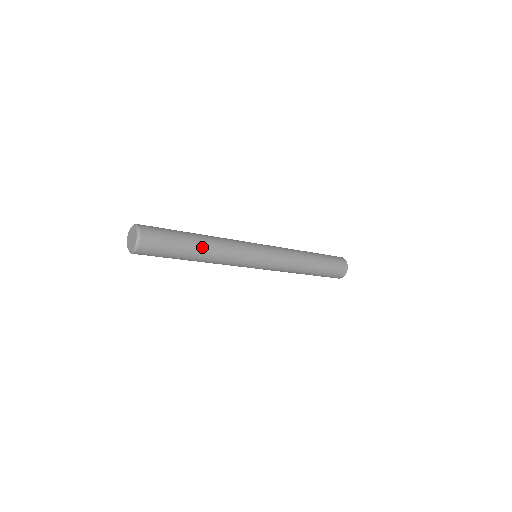
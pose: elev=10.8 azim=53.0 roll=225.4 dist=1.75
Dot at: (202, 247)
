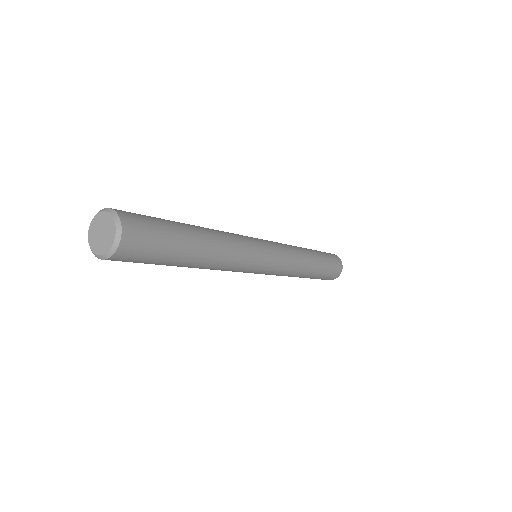
Dot at: (200, 259)
